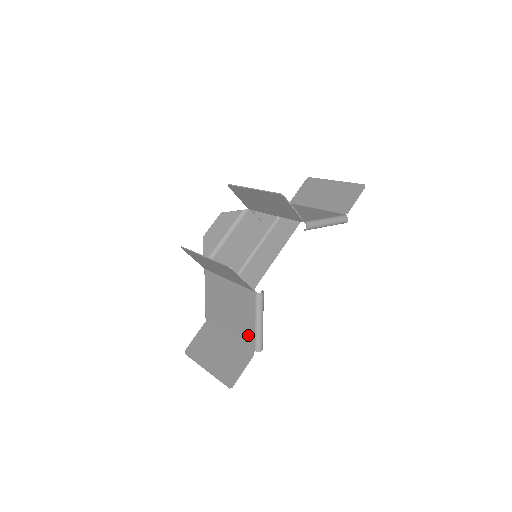
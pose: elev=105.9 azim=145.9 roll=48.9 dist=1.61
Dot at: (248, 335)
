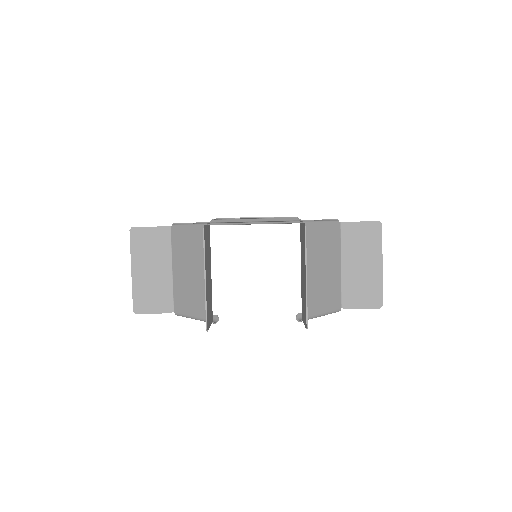
Dot at: (181, 304)
